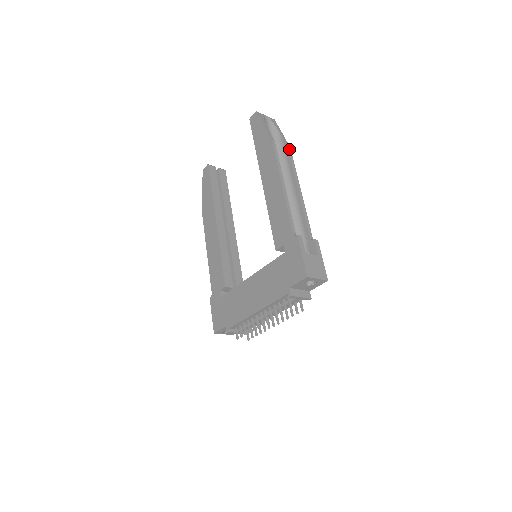
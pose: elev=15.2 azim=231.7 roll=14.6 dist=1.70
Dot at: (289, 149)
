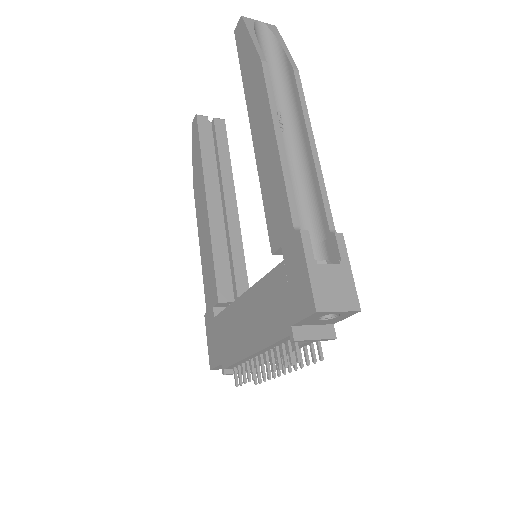
Dot at: (295, 72)
